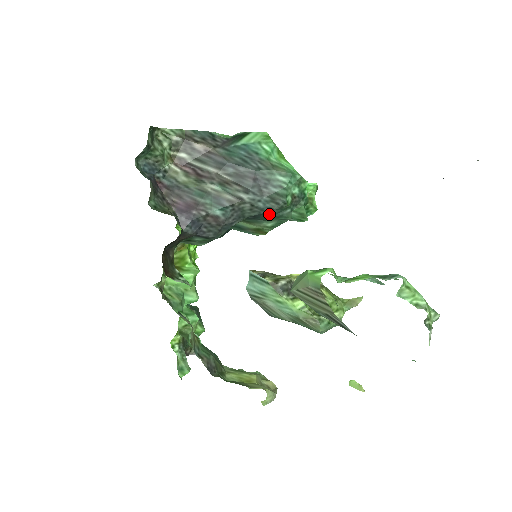
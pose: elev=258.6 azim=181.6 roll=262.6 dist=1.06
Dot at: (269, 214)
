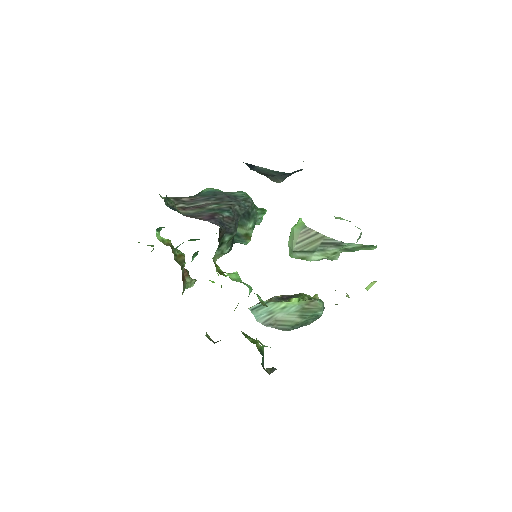
Dot at: (248, 213)
